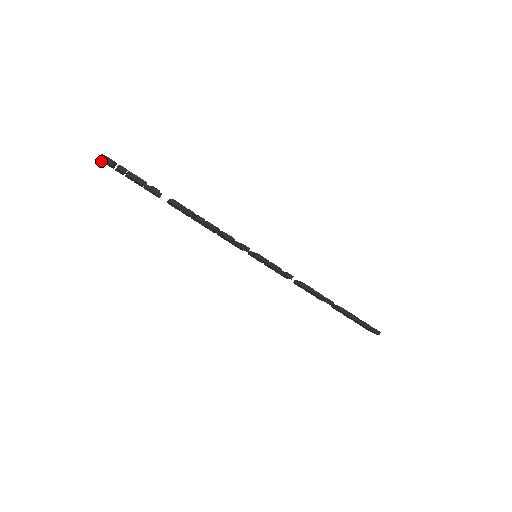
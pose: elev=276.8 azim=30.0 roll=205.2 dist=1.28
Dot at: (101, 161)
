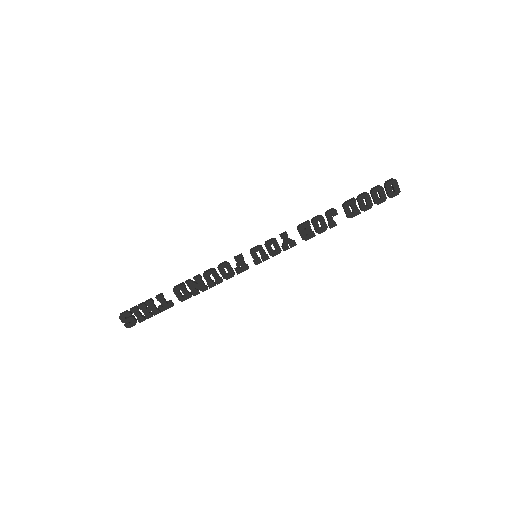
Dot at: occluded
